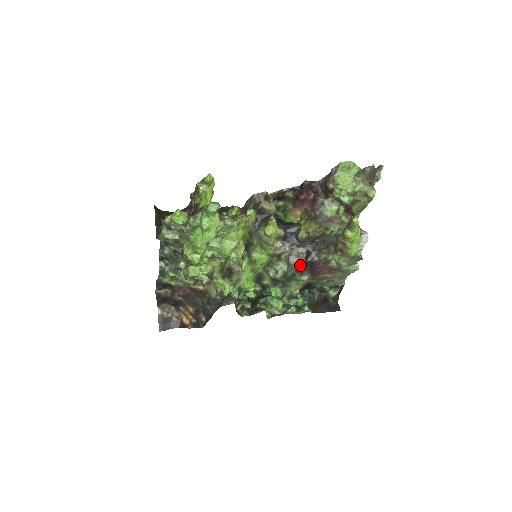
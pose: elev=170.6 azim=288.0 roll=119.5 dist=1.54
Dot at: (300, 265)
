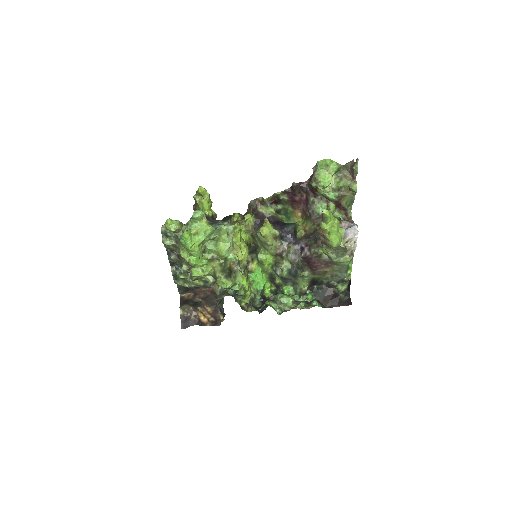
Dot at: (298, 261)
